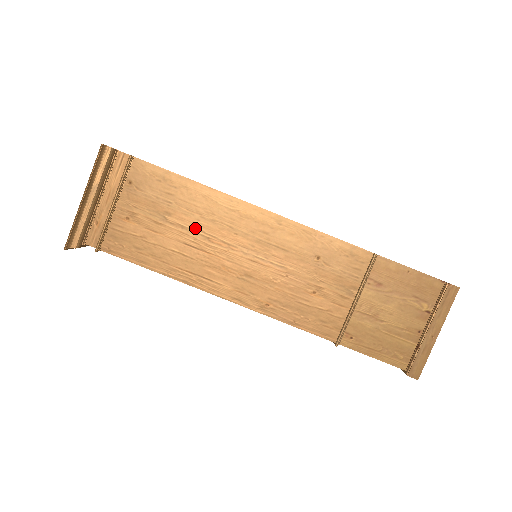
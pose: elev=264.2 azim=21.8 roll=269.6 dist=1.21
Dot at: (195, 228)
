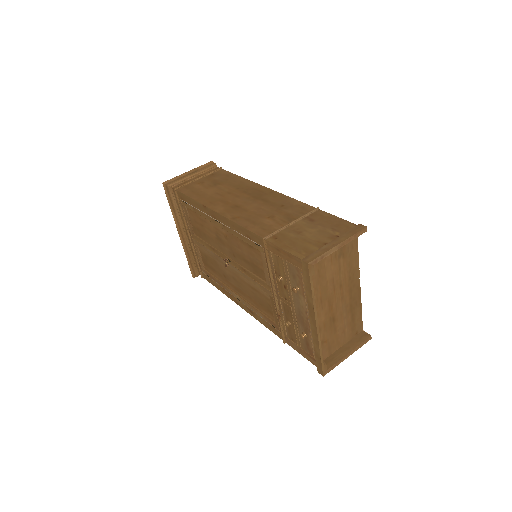
Dot at: (227, 189)
